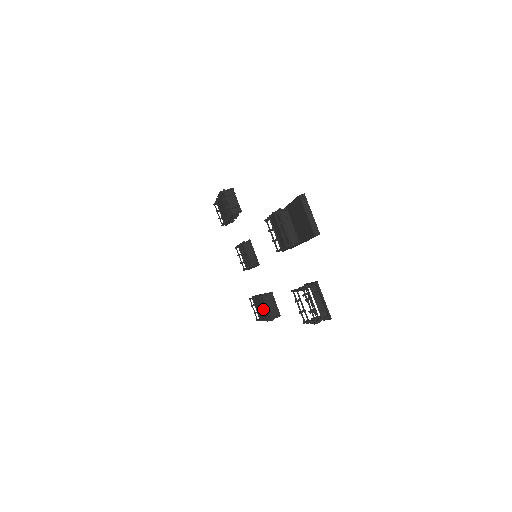
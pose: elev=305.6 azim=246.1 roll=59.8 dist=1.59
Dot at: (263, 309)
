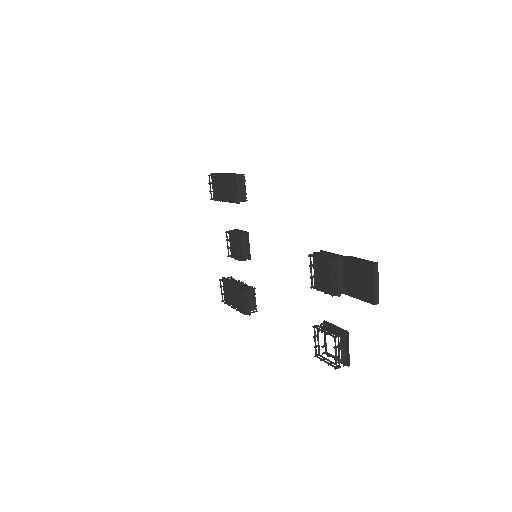
Dot at: (238, 298)
